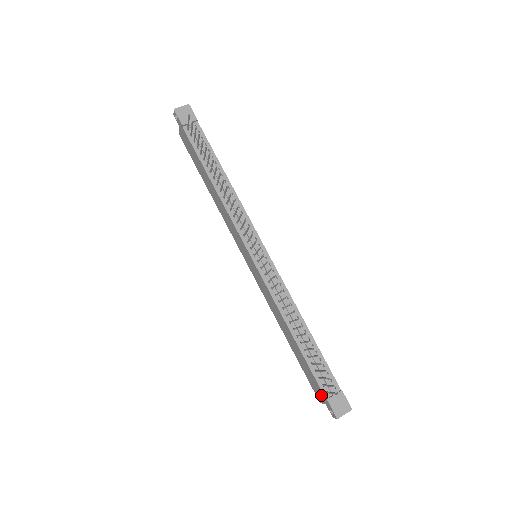
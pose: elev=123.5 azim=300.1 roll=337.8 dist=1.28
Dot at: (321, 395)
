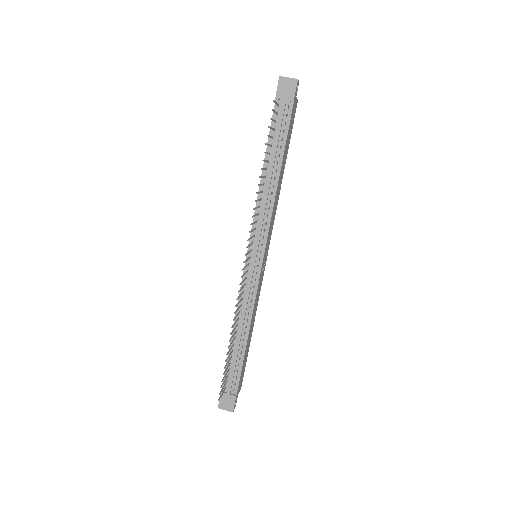
Dot at: occluded
